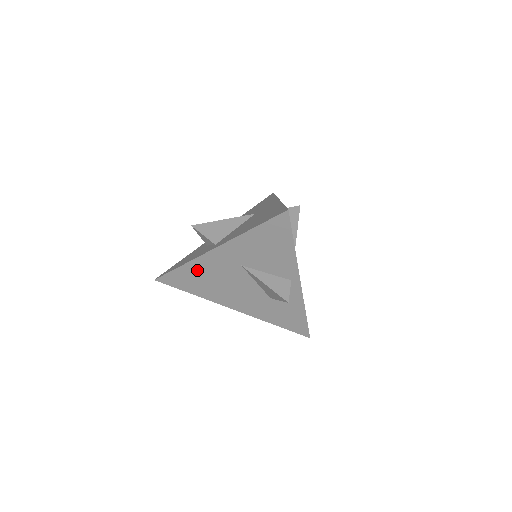
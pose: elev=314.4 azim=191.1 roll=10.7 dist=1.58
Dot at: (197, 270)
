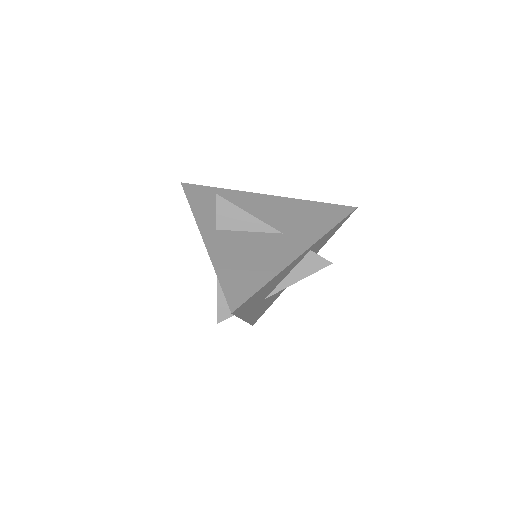
Dot at: occluded
